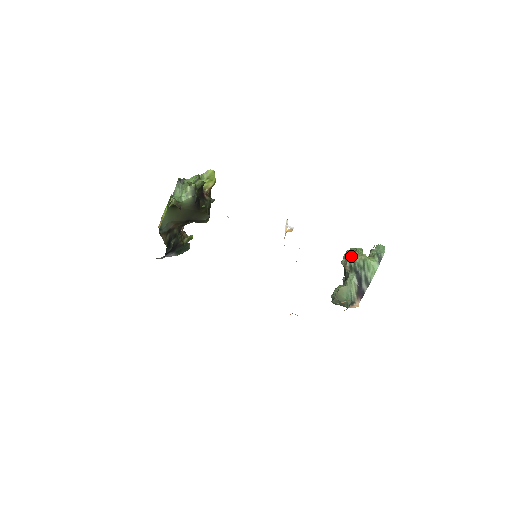
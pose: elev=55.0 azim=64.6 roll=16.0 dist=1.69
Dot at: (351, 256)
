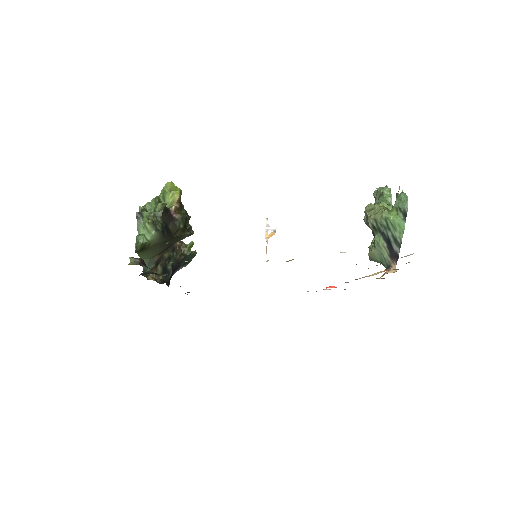
Dot at: (371, 213)
